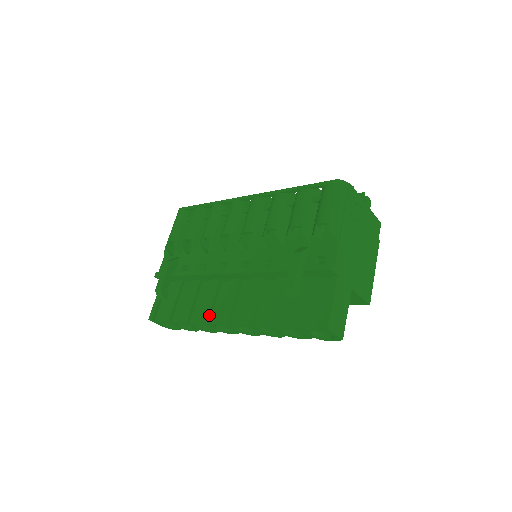
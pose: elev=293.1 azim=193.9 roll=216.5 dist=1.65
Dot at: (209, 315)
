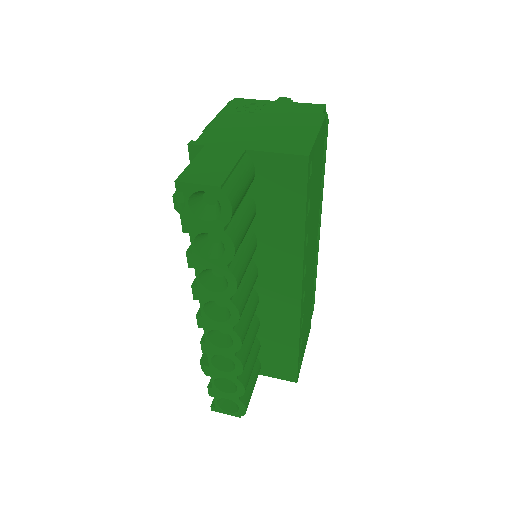
Dot at: occluded
